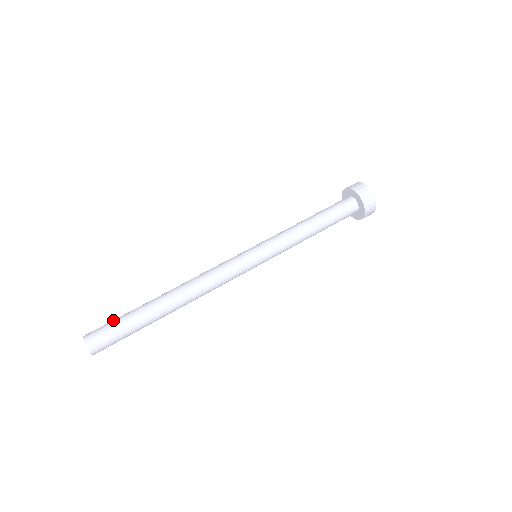
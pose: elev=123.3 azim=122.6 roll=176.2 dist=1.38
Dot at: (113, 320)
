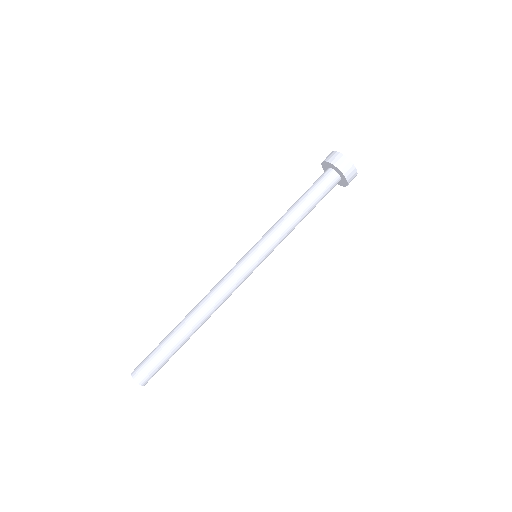
Dot at: (150, 353)
